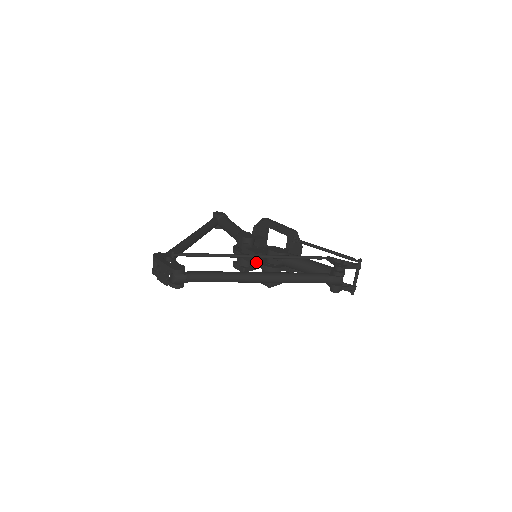
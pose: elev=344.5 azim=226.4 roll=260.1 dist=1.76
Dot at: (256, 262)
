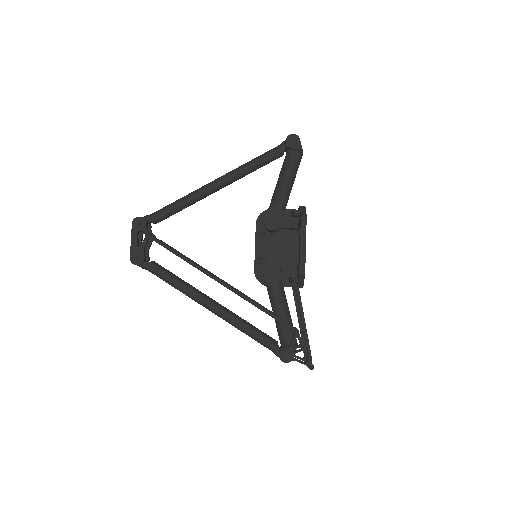
Dot at: occluded
